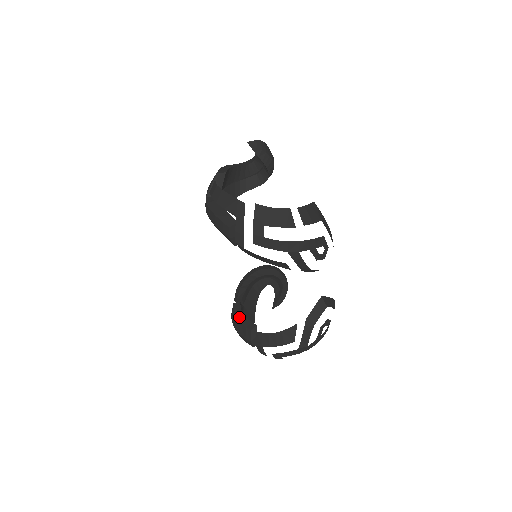
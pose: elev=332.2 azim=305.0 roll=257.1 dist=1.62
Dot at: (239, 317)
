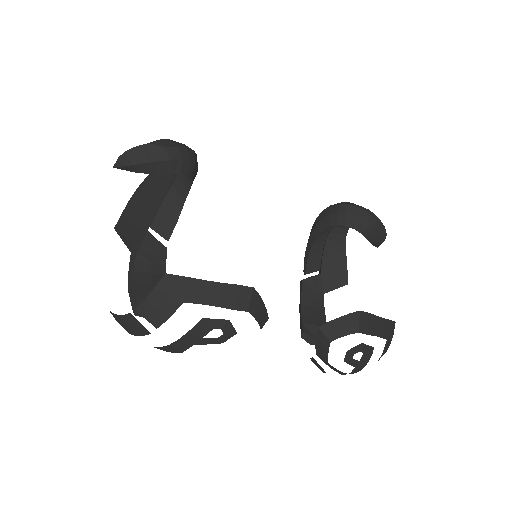
Dot at: (299, 308)
